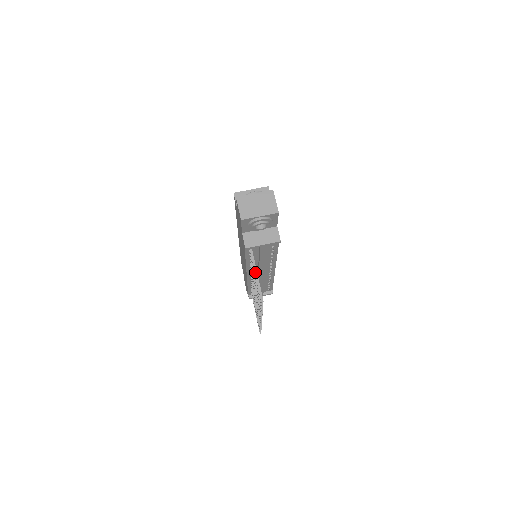
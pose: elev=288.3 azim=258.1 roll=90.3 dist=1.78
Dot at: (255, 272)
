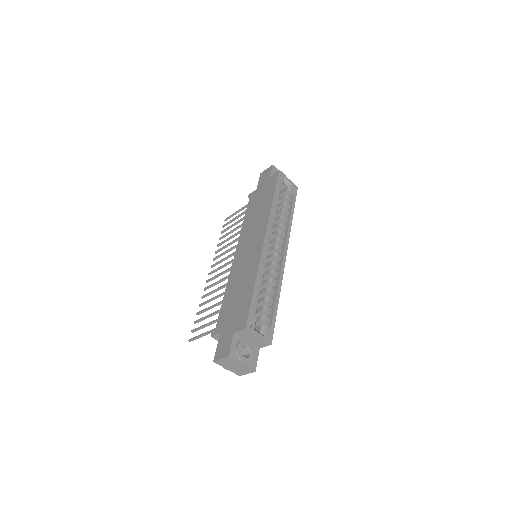
Dot at: (204, 335)
